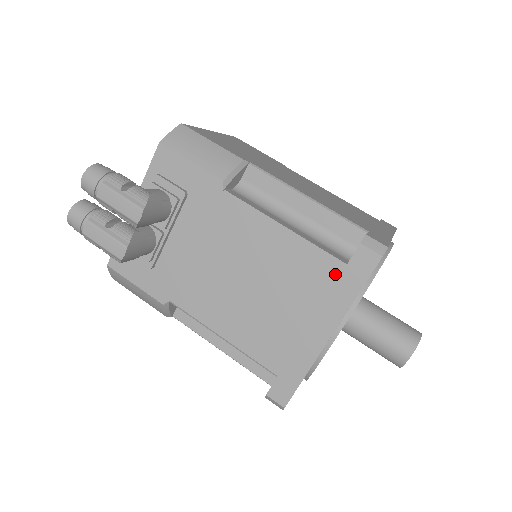
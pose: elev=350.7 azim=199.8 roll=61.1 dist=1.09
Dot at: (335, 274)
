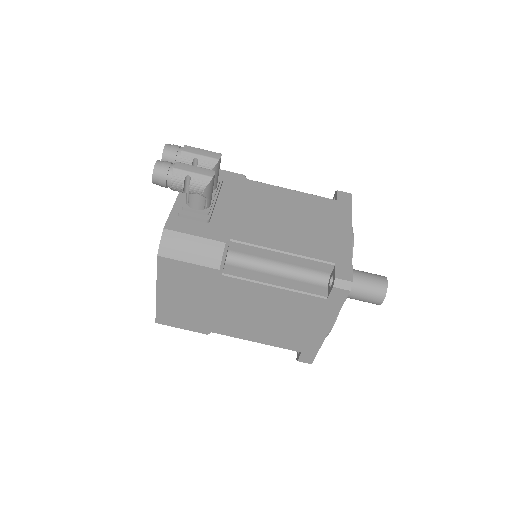
Dot at: (334, 204)
